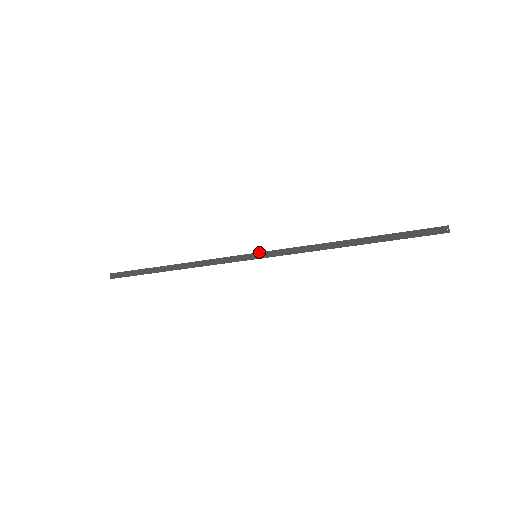
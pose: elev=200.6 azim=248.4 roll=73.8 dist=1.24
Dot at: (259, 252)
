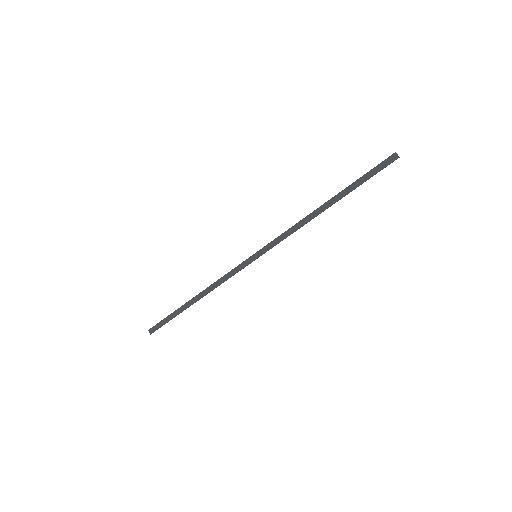
Dot at: (257, 252)
